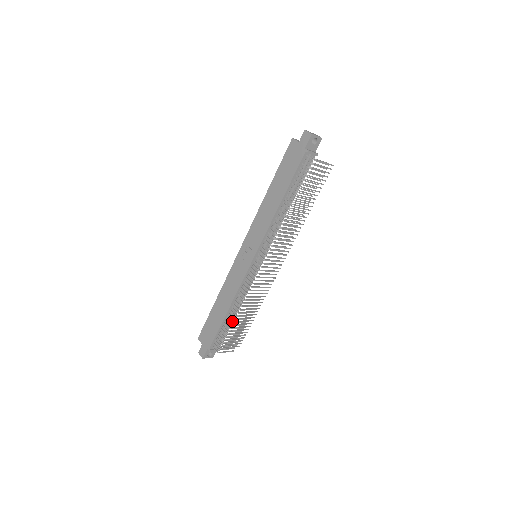
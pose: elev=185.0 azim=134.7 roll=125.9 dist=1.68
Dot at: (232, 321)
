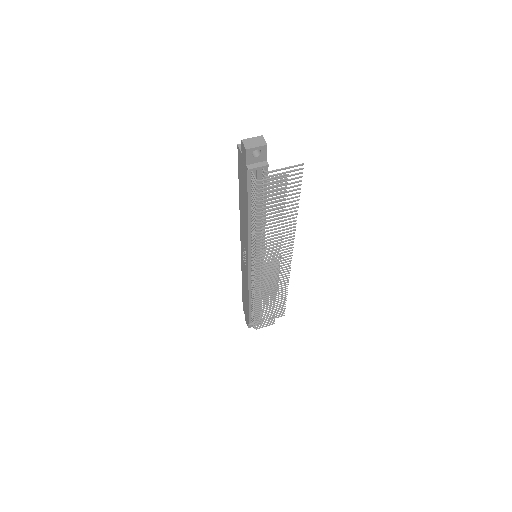
Dot at: (254, 310)
